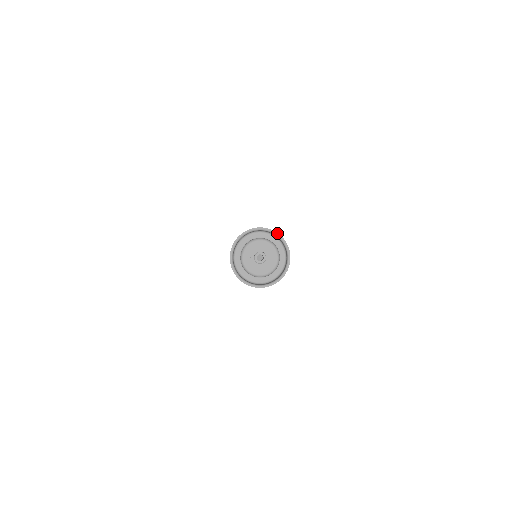
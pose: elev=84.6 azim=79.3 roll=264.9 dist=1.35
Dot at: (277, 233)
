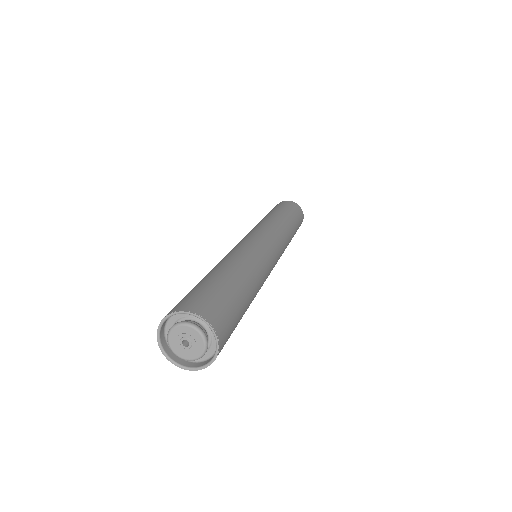
Dot at: (208, 323)
